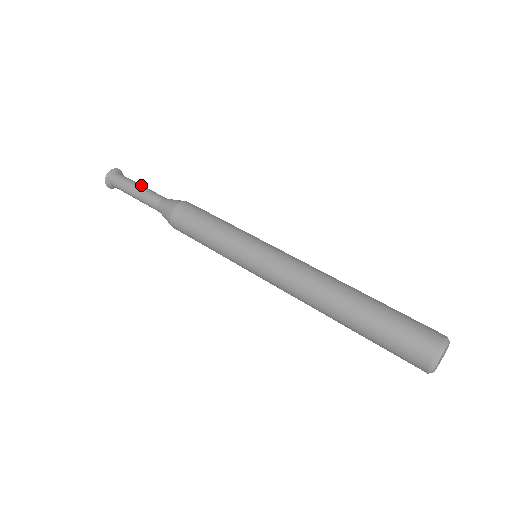
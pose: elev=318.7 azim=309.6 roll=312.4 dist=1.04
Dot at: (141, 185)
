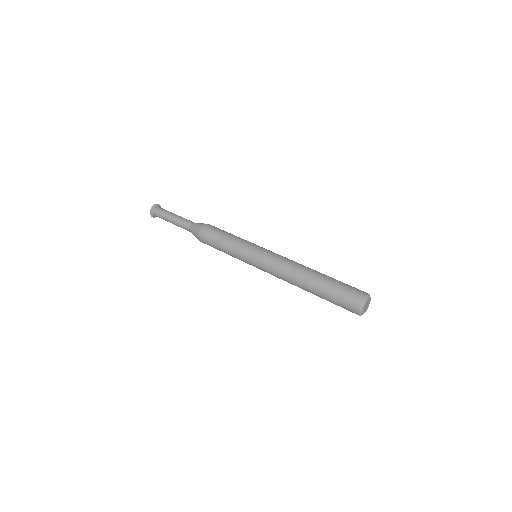
Dot at: occluded
